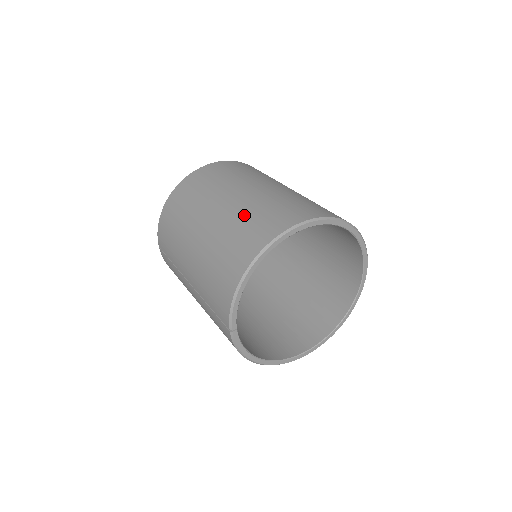
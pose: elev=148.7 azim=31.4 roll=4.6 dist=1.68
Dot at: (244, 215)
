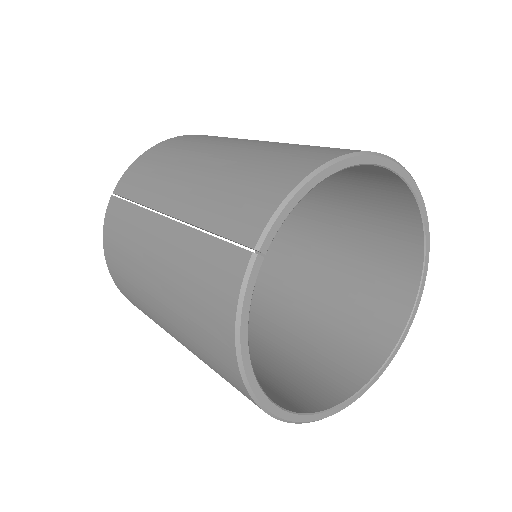
Dot at: (309, 145)
